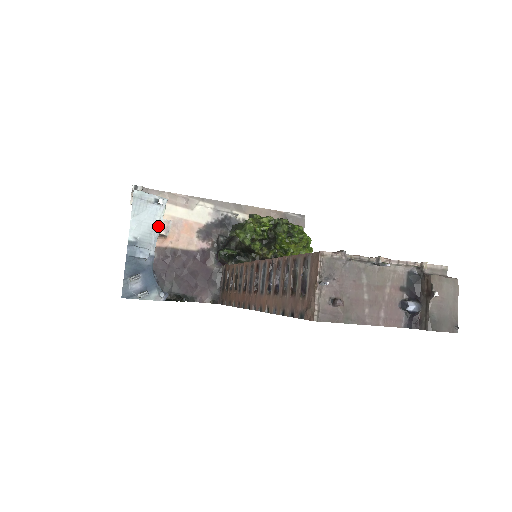
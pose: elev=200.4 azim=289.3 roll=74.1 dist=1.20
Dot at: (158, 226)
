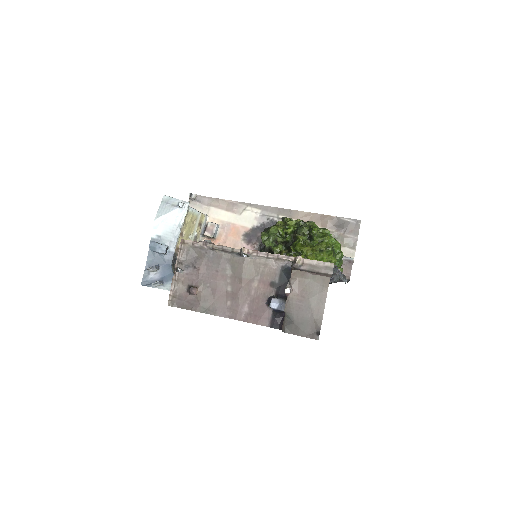
Dot at: (179, 226)
